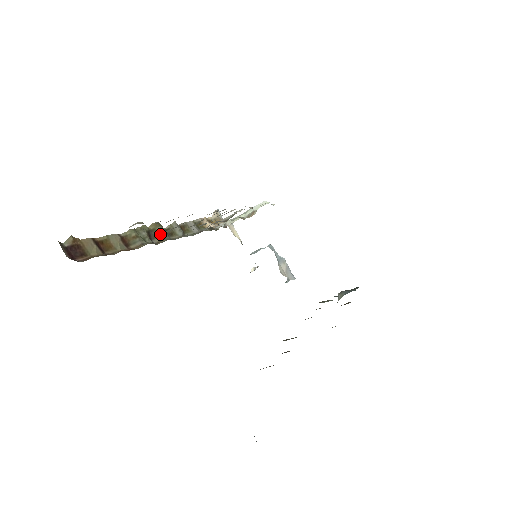
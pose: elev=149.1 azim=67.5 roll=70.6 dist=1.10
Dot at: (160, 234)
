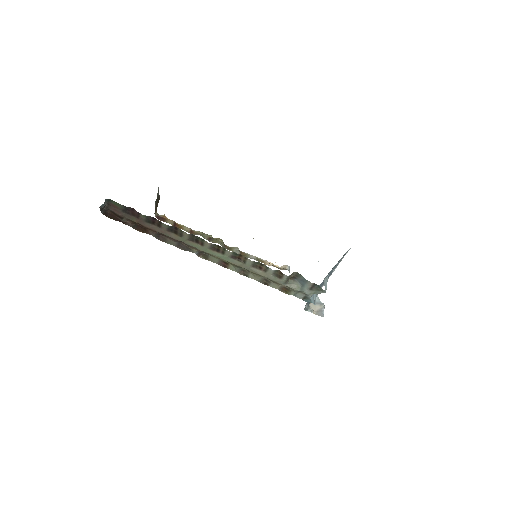
Dot at: (217, 241)
